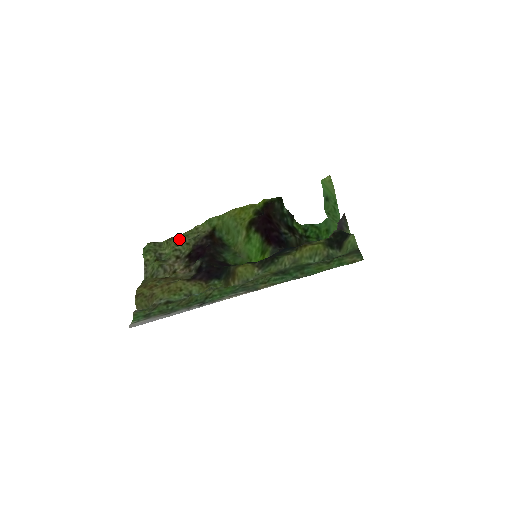
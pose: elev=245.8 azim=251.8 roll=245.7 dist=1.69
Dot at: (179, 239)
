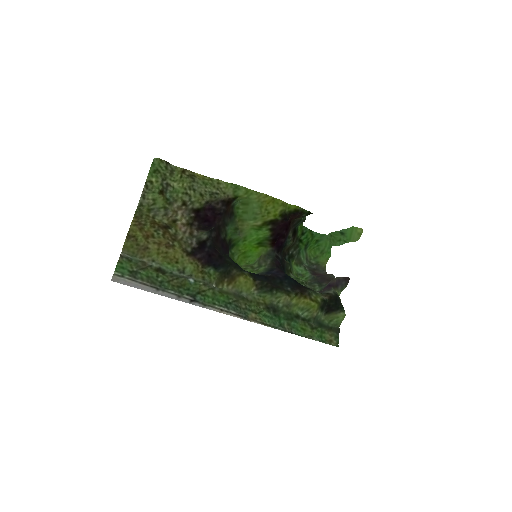
Dot at: (196, 182)
